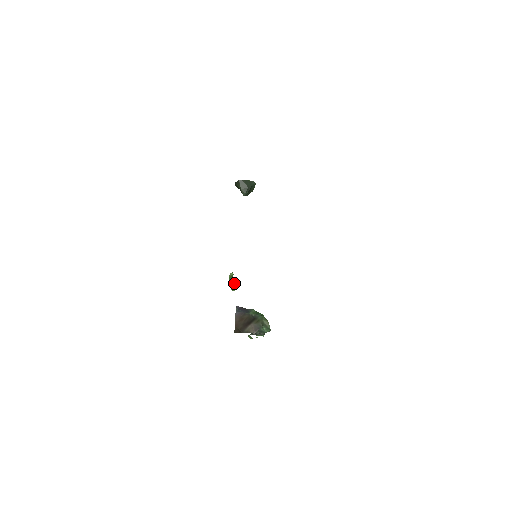
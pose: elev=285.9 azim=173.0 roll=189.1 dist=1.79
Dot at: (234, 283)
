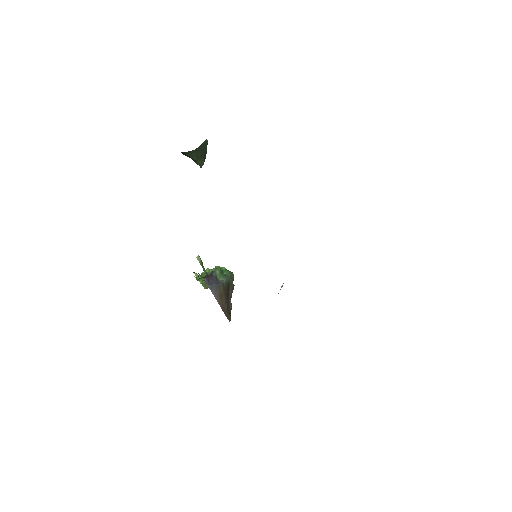
Dot at: occluded
